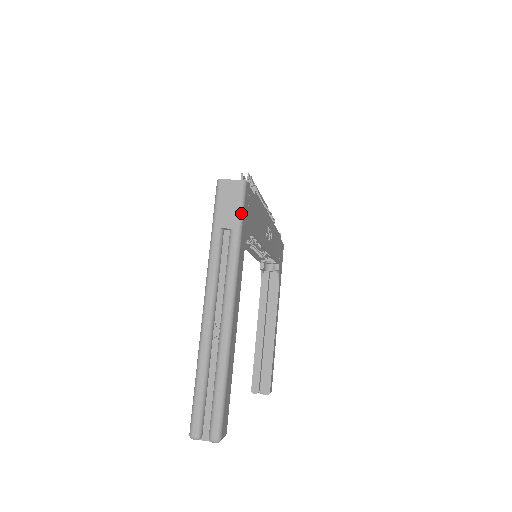
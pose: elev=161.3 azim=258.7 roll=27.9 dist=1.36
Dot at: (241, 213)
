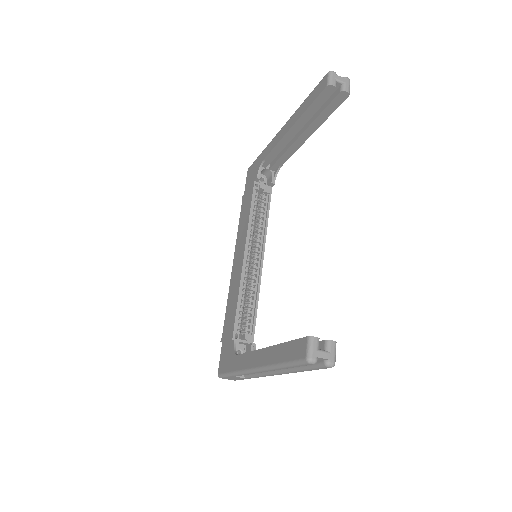
Dot at: occluded
